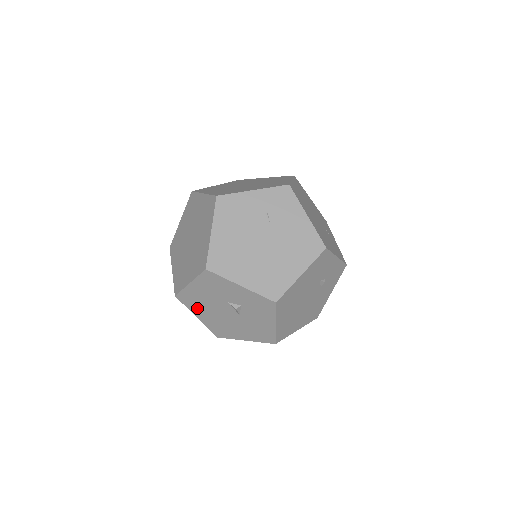
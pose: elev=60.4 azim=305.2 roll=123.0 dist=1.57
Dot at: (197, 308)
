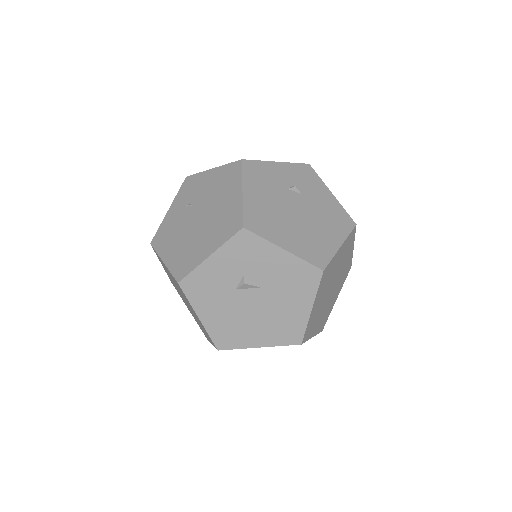
Dot at: (242, 336)
